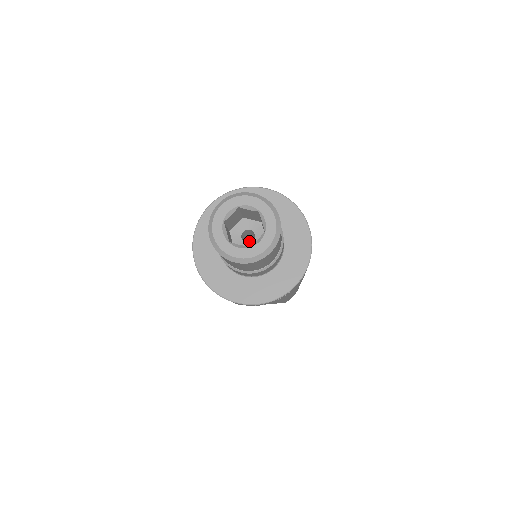
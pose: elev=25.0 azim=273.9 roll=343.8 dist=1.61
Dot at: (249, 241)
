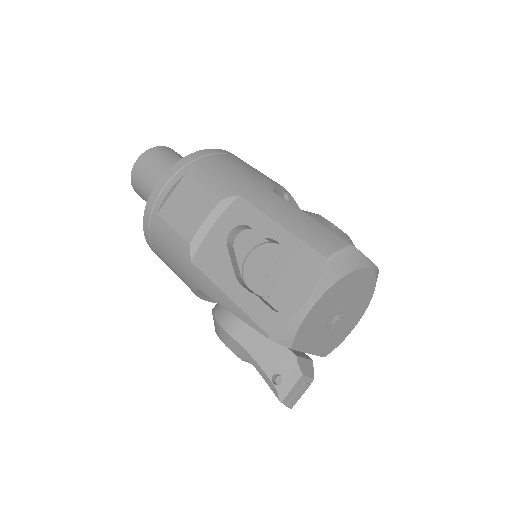
Dot at: occluded
